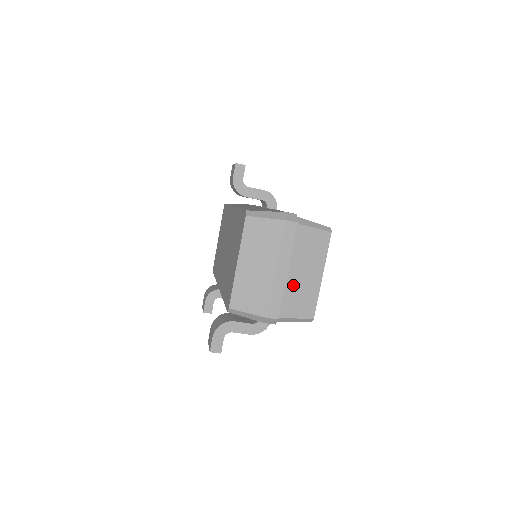
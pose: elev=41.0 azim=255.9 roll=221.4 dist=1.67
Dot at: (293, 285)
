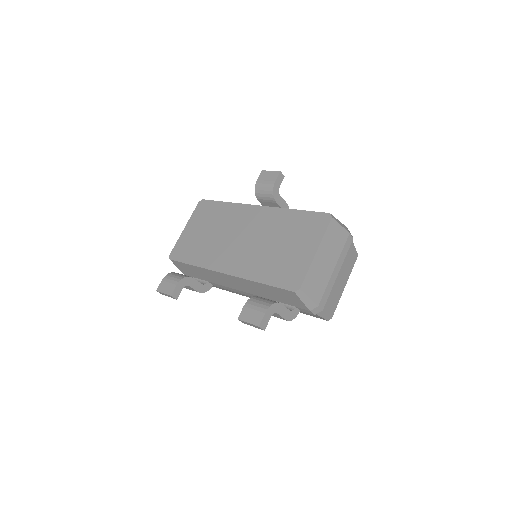
Dot at: (335, 286)
